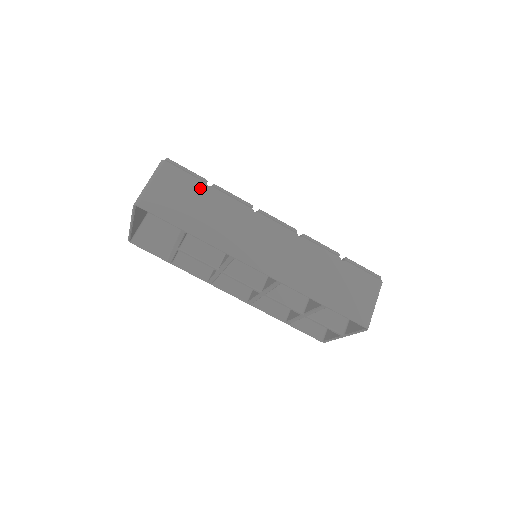
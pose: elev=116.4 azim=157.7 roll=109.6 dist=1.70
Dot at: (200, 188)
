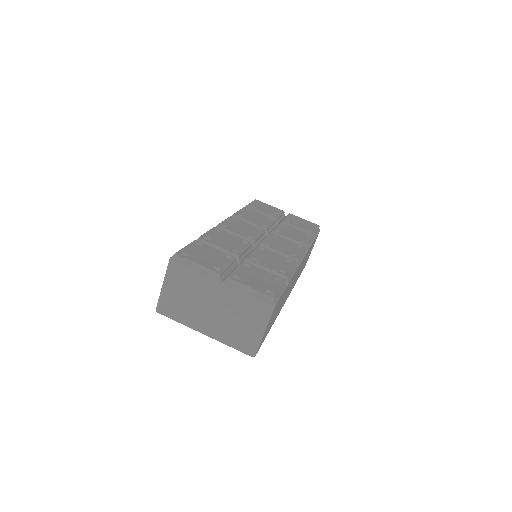
Dot at: occluded
